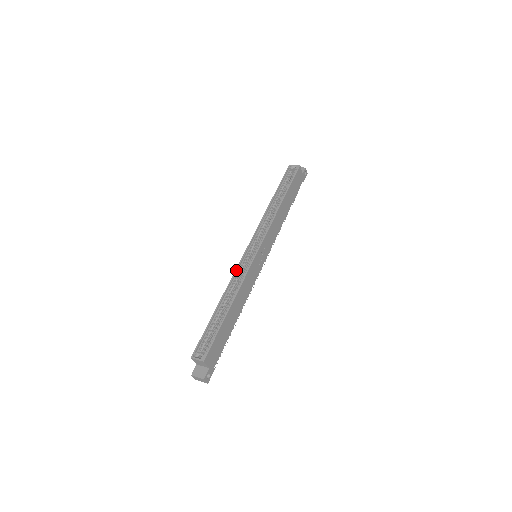
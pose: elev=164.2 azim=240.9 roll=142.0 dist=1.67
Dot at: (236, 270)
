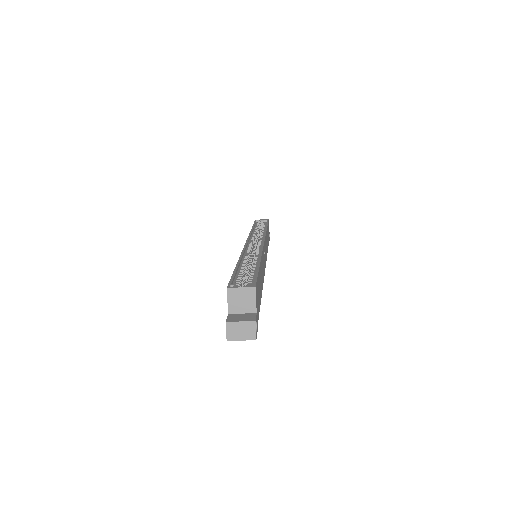
Dot at: (244, 248)
